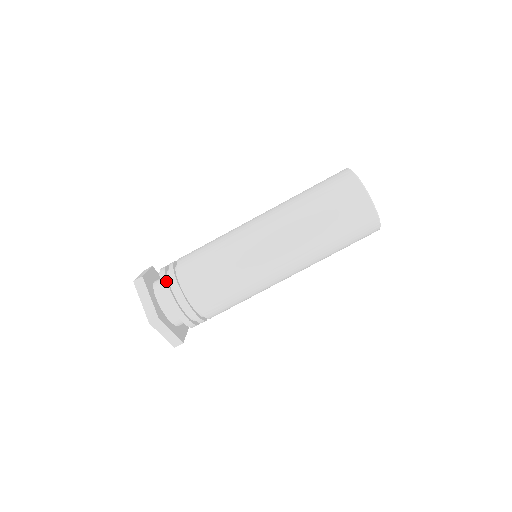
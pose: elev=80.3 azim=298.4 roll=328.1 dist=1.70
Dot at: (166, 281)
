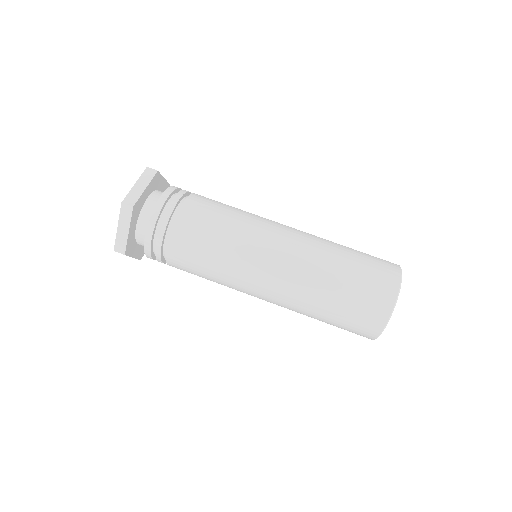
Dot at: occluded
